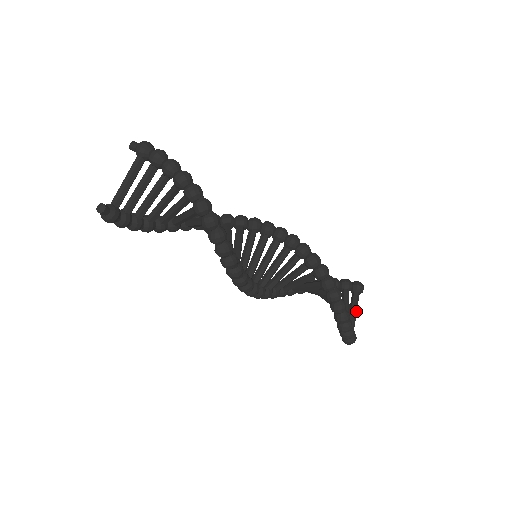
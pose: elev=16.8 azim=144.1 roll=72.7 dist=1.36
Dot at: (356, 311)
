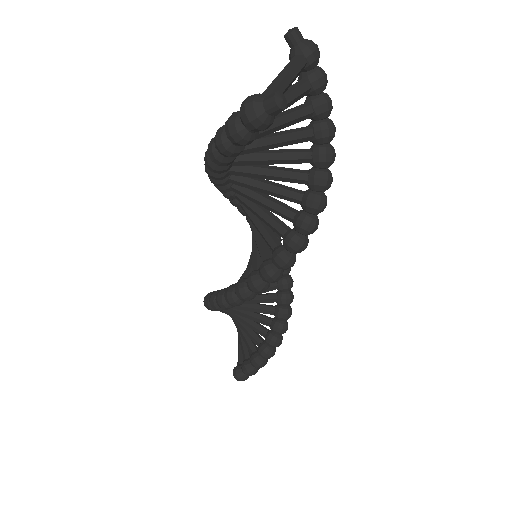
Dot at: occluded
